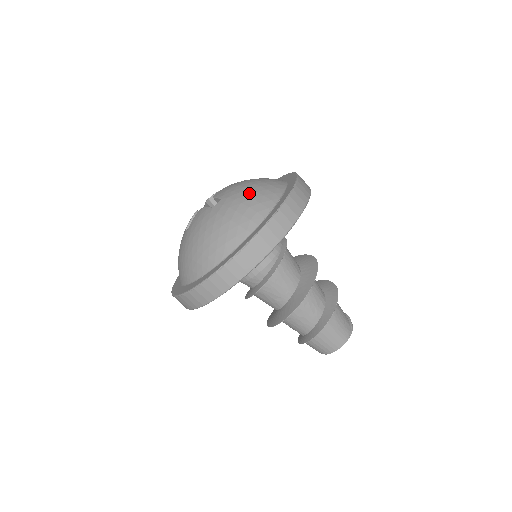
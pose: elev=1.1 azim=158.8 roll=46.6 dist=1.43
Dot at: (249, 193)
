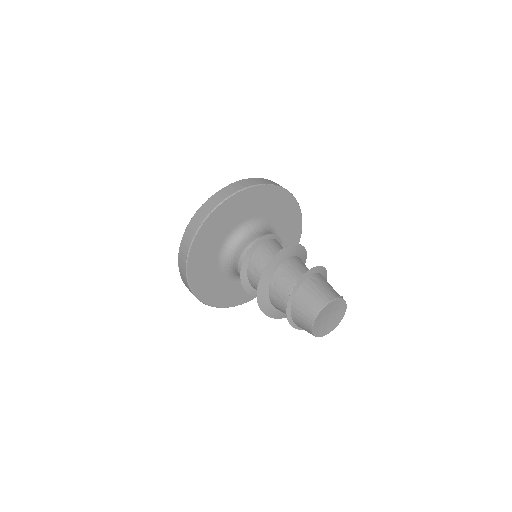
Dot at: occluded
